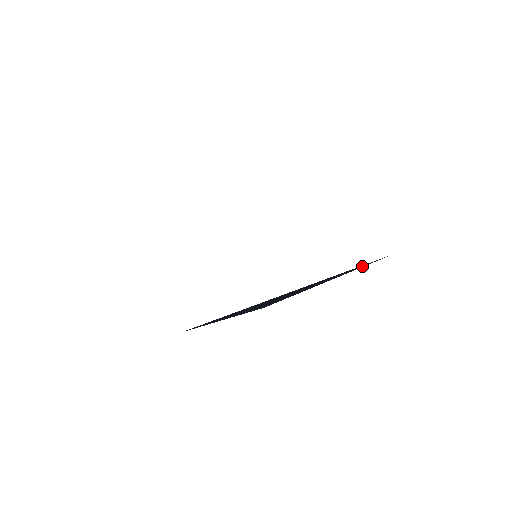
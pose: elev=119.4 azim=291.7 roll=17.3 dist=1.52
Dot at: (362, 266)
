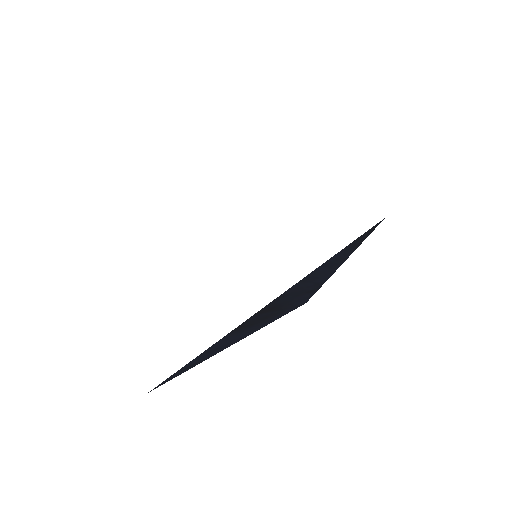
Dot at: (357, 242)
